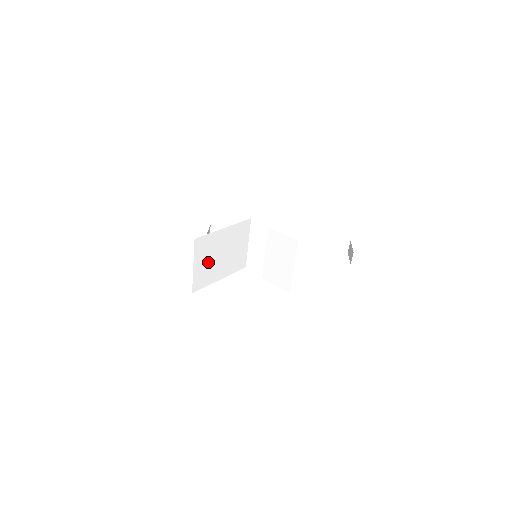
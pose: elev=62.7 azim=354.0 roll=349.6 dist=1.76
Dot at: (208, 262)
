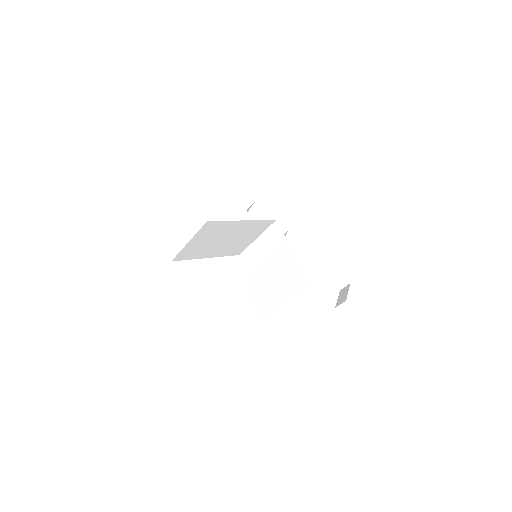
Dot at: (206, 242)
